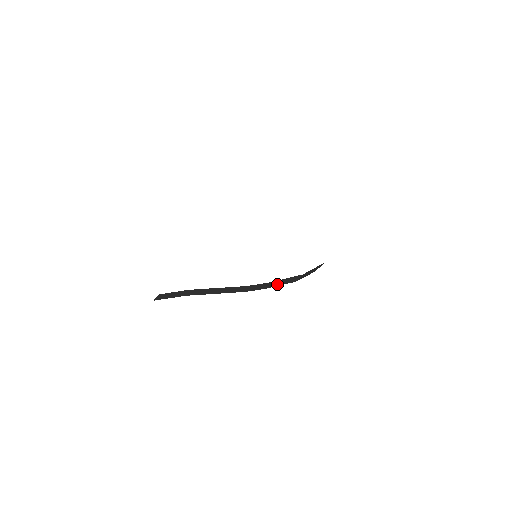
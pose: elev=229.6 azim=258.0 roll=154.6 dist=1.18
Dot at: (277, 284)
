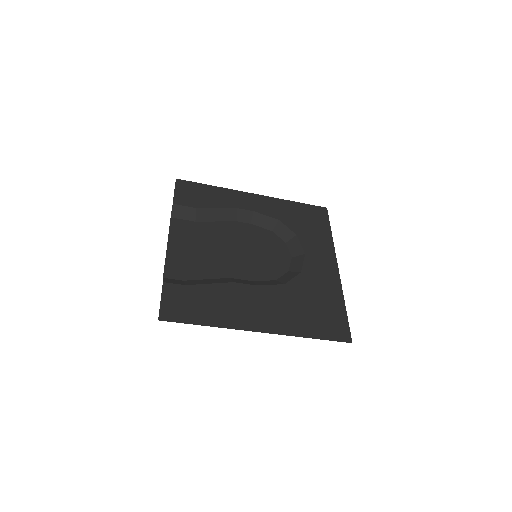
Dot at: (260, 223)
